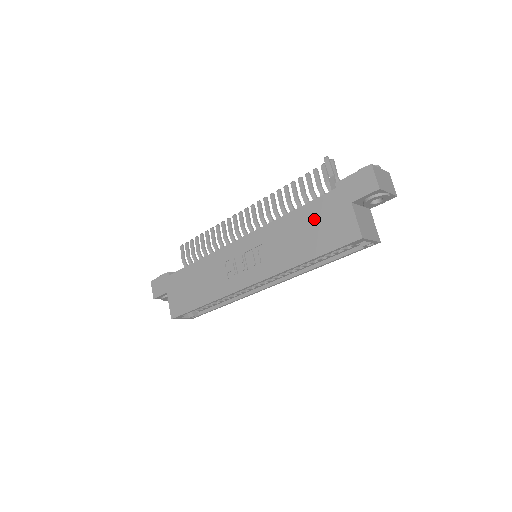
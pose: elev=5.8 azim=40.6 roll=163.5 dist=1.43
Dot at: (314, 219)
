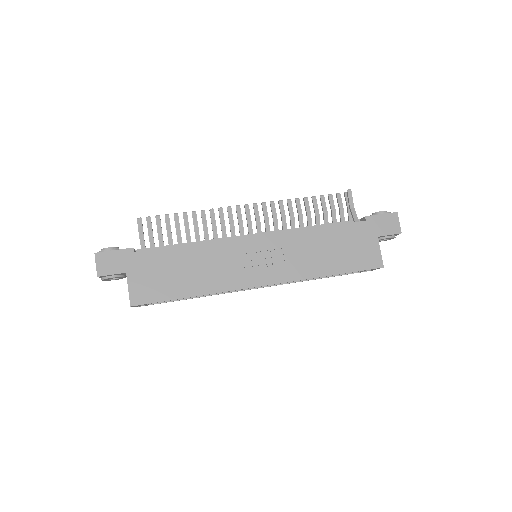
Dot at: (343, 240)
